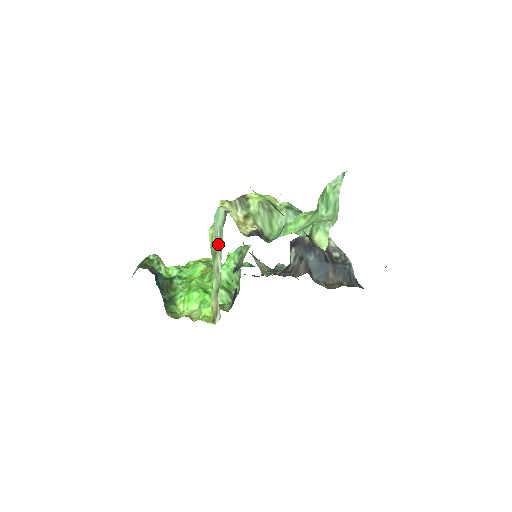
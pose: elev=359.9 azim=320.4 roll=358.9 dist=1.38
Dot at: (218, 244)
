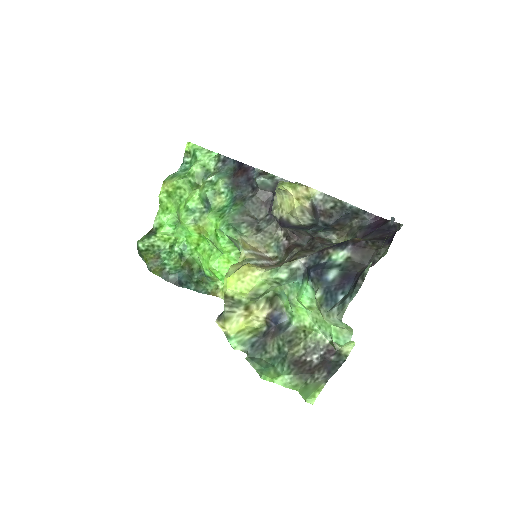
Dot at: occluded
